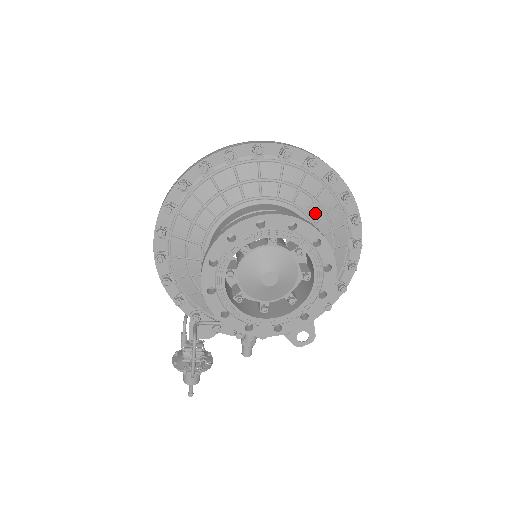
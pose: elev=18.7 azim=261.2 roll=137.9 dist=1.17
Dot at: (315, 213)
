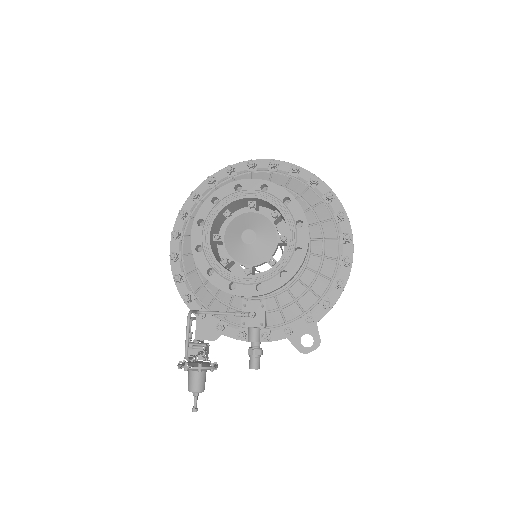
Dot at: occluded
